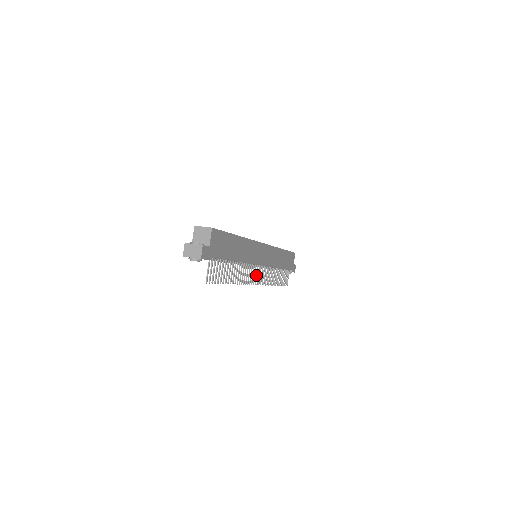
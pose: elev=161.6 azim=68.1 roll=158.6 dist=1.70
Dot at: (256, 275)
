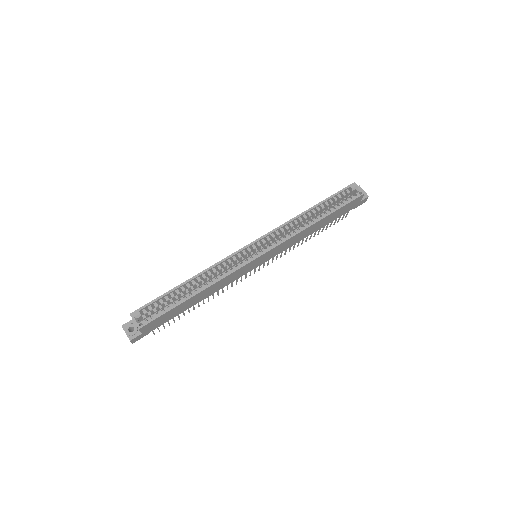
Dot at: (254, 269)
